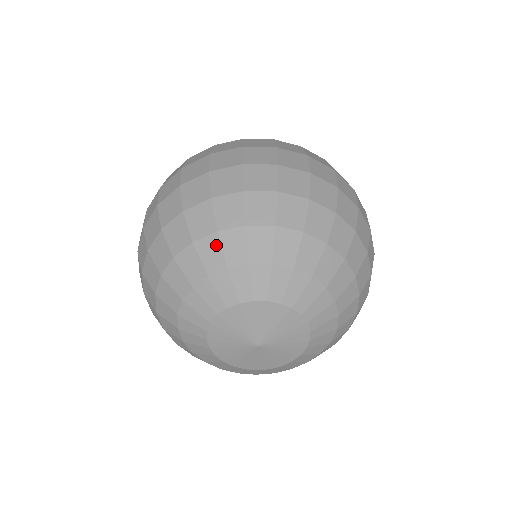
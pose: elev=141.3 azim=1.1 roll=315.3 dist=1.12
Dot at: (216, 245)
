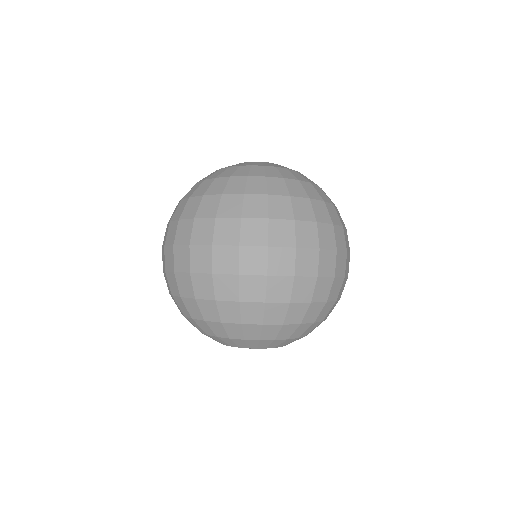
Dot at: (239, 329)
